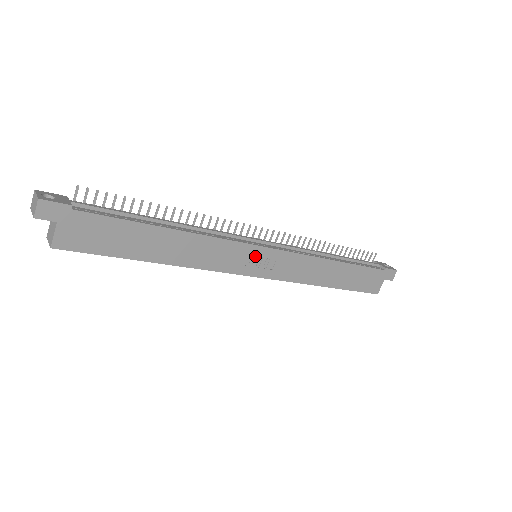
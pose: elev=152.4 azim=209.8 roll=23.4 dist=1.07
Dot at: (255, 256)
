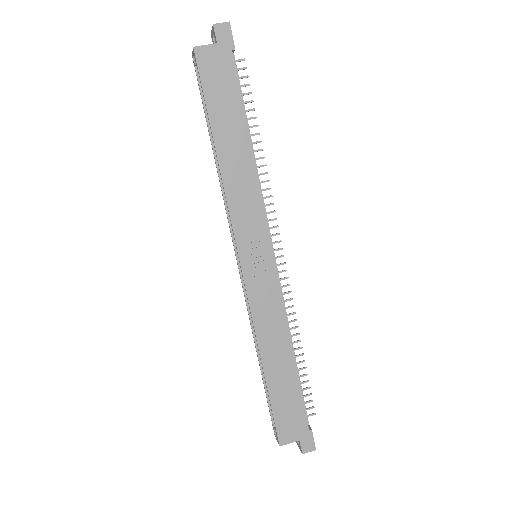
Dot at: (260, 246)
